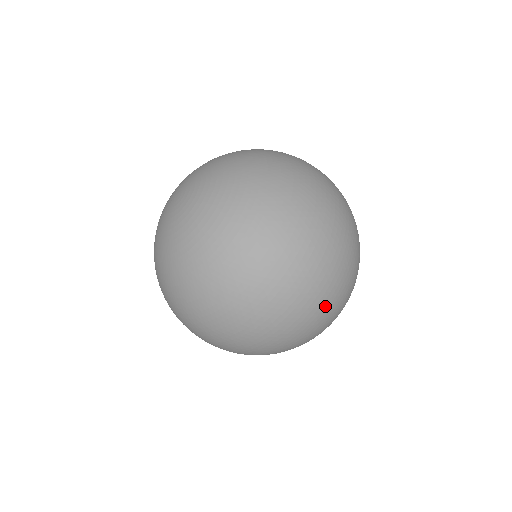
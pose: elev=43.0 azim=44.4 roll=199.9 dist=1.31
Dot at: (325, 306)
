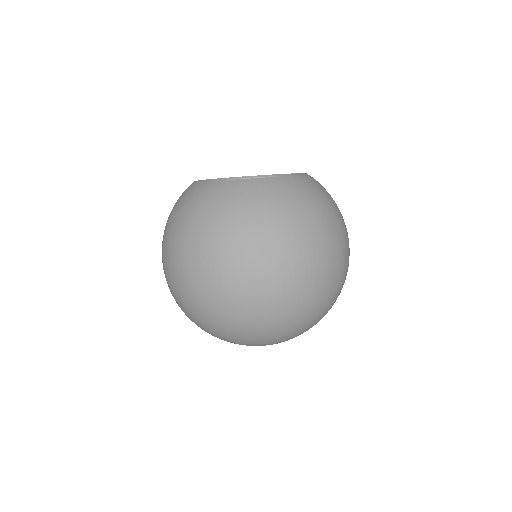
Dot at: occluded
